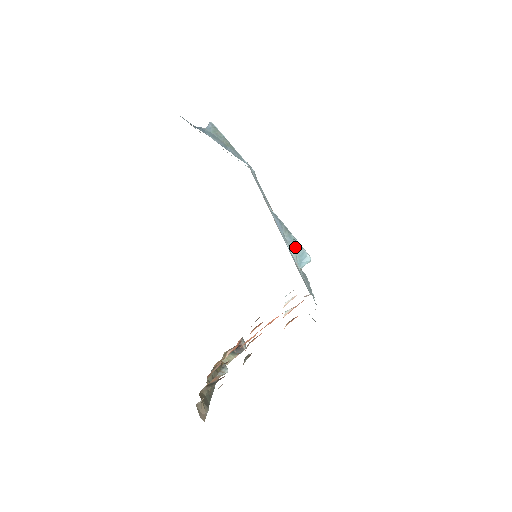
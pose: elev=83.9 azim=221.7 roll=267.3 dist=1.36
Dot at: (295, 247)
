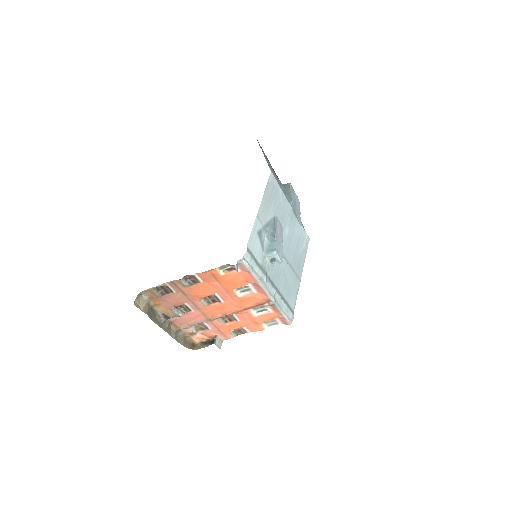
Dot at: (271, 239)
